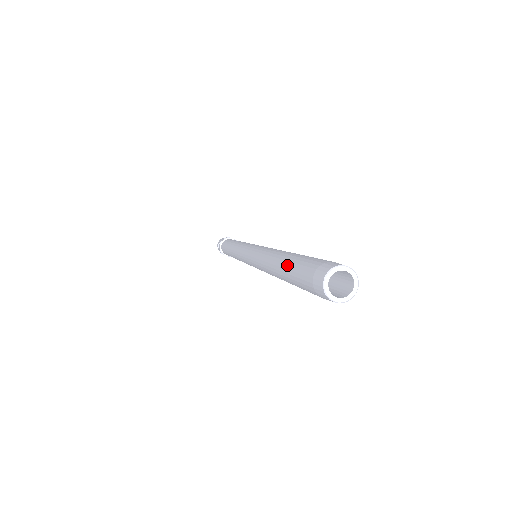
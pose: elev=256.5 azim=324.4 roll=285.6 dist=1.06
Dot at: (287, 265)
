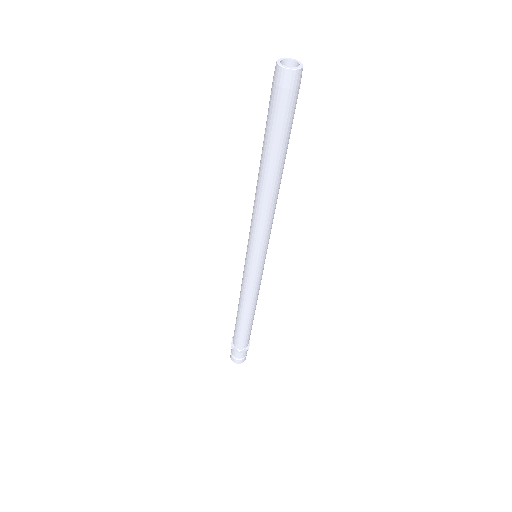
Dot at: (264, 143)
